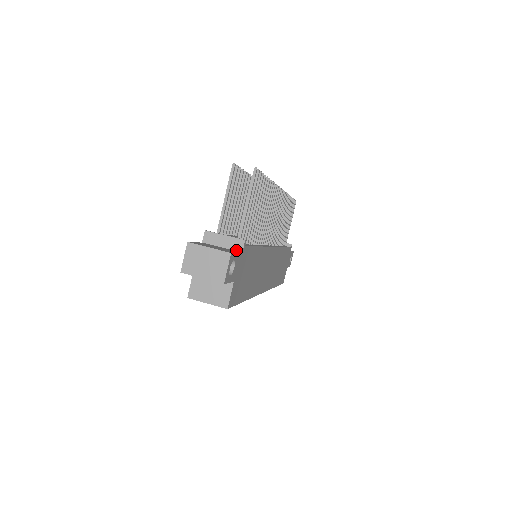
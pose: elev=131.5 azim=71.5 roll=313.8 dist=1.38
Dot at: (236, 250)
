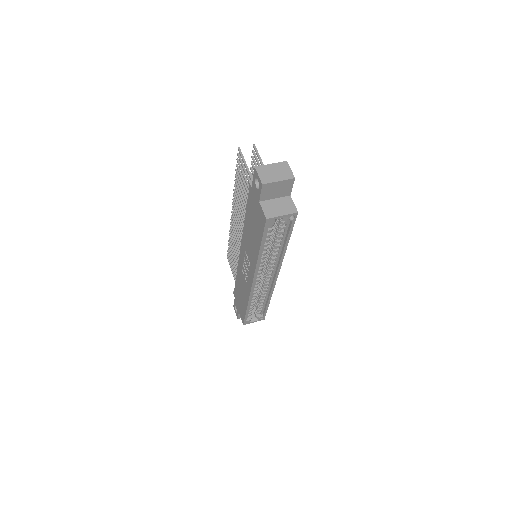
Dot at: occluded
